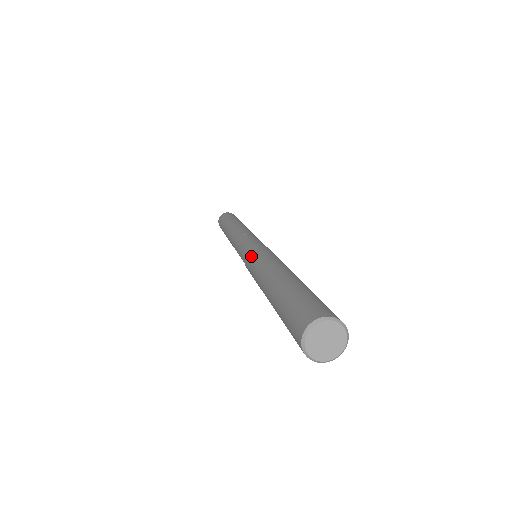
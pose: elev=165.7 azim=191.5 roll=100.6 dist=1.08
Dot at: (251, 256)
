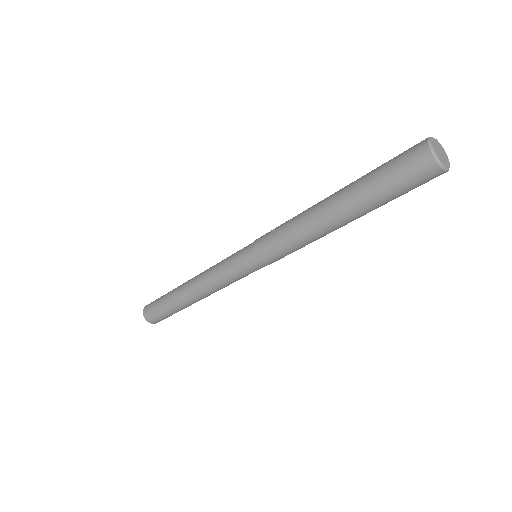
Dot at: occluded
